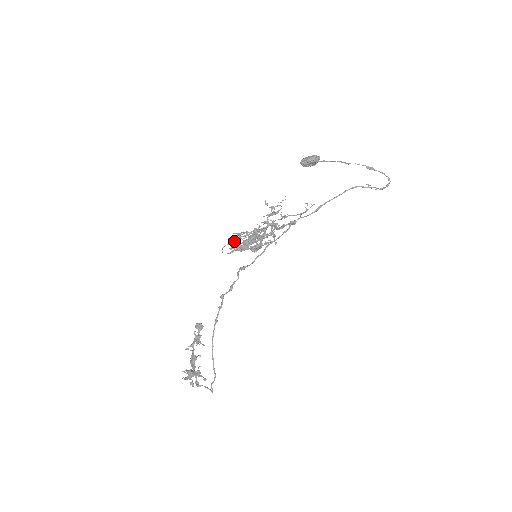
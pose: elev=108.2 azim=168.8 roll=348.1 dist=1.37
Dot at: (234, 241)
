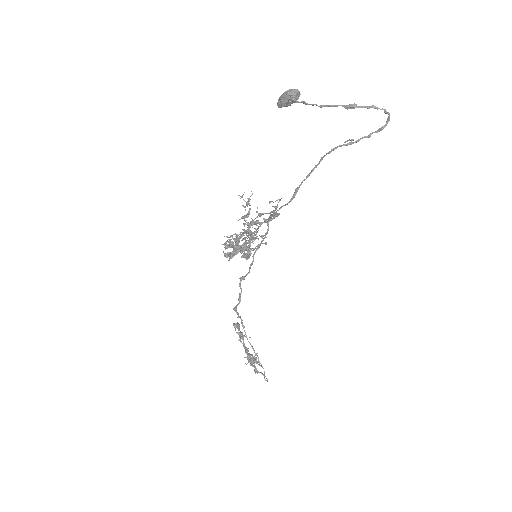
Dot at: (228, 247)
